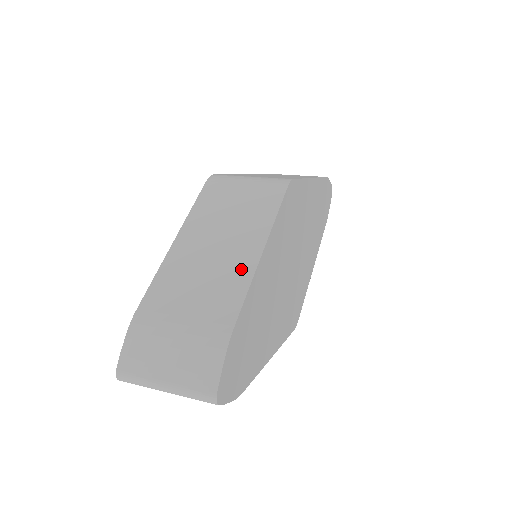
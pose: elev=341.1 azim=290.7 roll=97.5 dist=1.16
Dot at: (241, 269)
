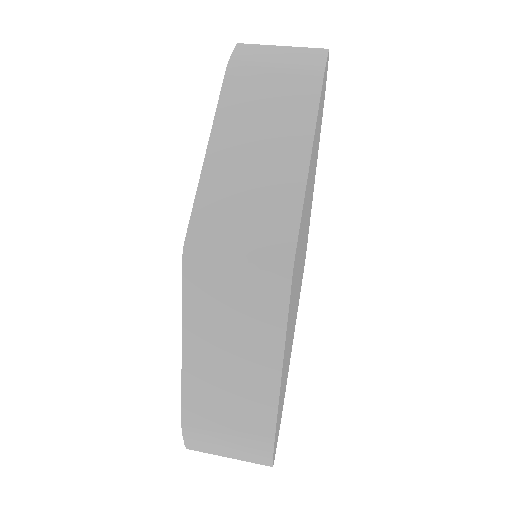
Dot at: (265, 388)
